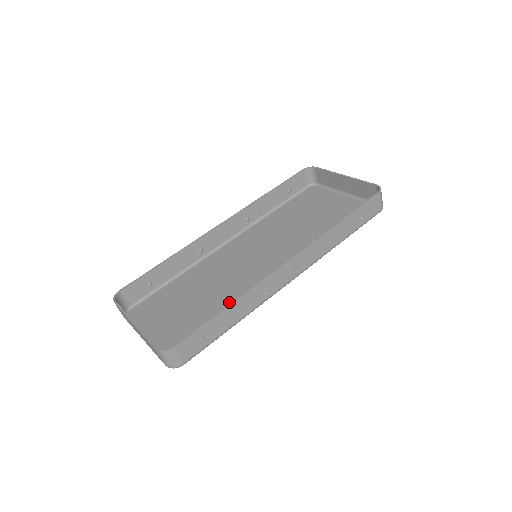
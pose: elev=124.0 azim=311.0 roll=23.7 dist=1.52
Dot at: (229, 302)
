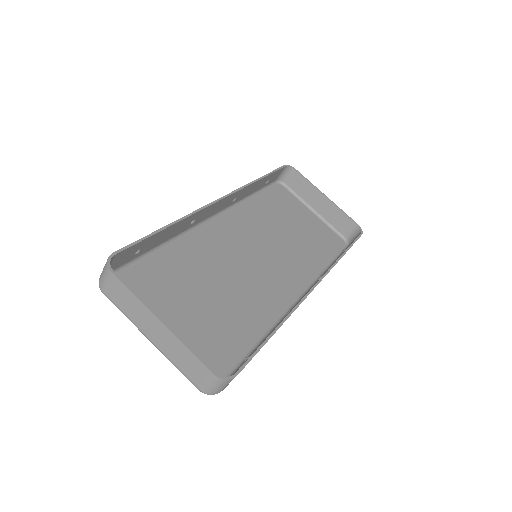
Dot at: (243, 310)
